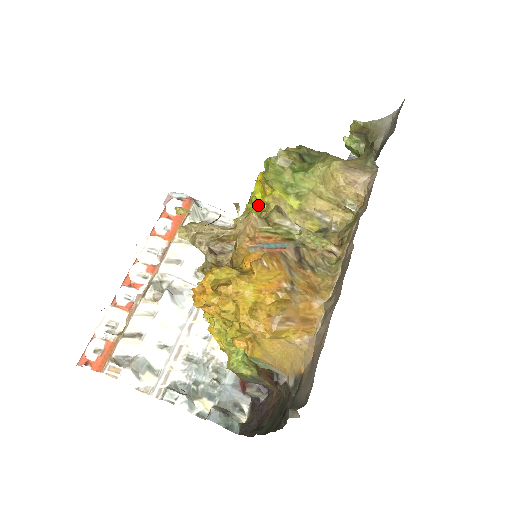
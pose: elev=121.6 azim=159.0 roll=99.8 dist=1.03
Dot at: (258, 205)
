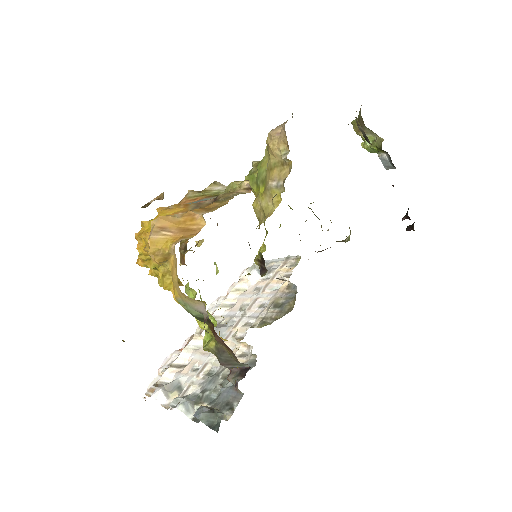
Dot at: occluded
